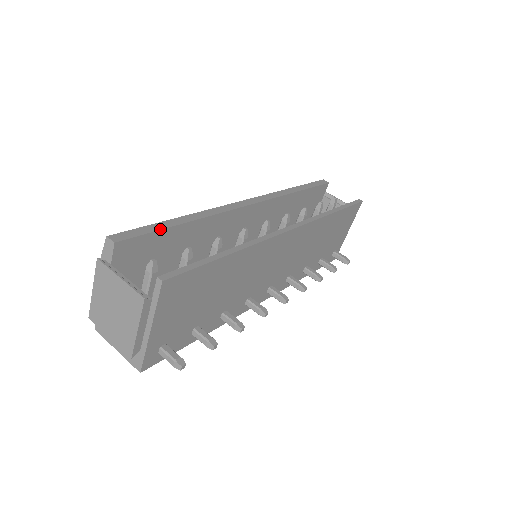
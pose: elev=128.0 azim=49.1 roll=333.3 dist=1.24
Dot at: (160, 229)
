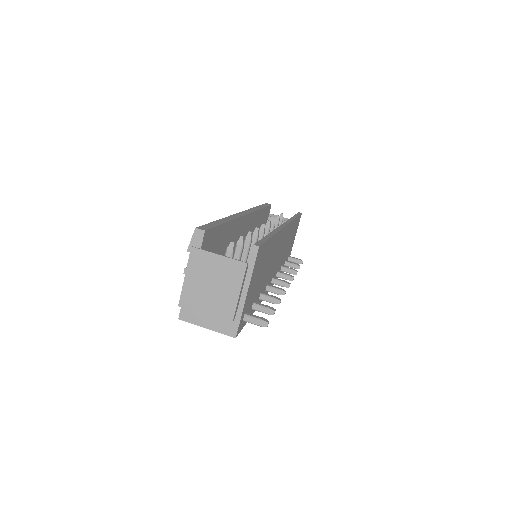
Dot at: (219, 225)
